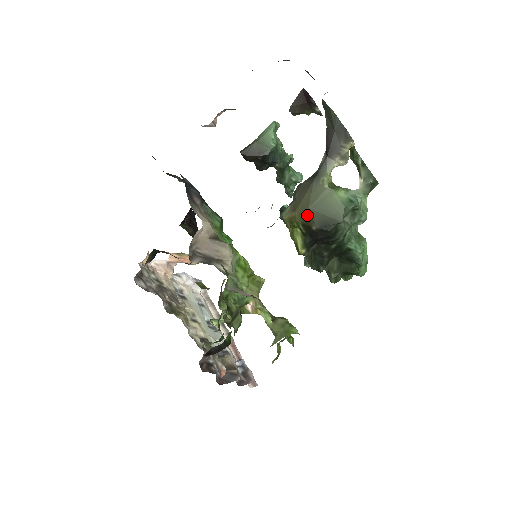
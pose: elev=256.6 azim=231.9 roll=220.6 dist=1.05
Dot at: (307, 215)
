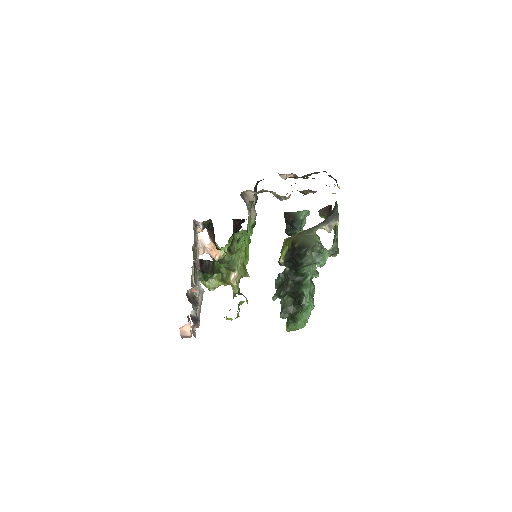
Dot at: (297, 238)
